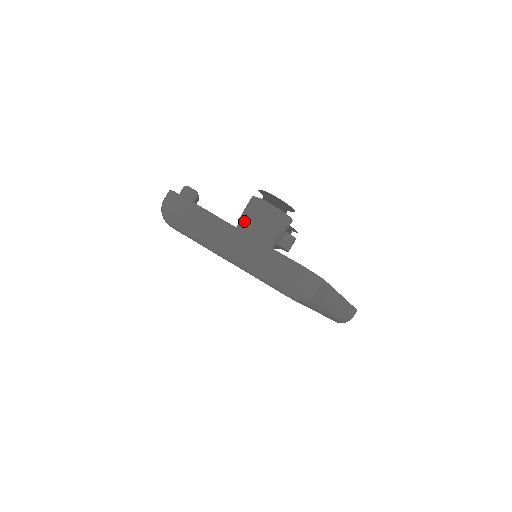
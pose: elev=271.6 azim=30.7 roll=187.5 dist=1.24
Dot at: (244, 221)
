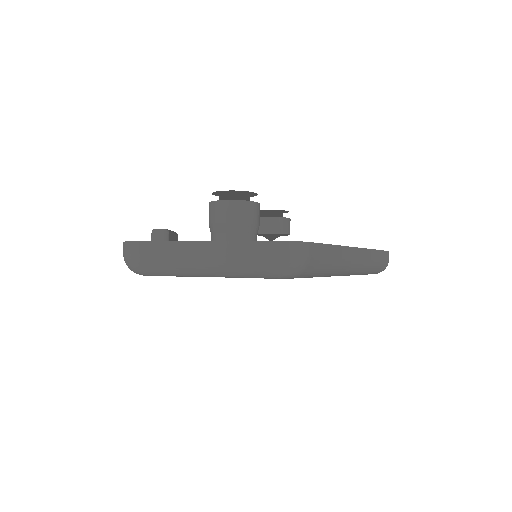
Dot at: (213, 231)
